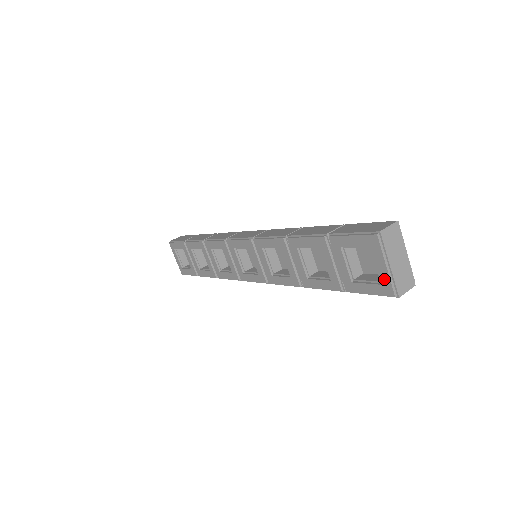
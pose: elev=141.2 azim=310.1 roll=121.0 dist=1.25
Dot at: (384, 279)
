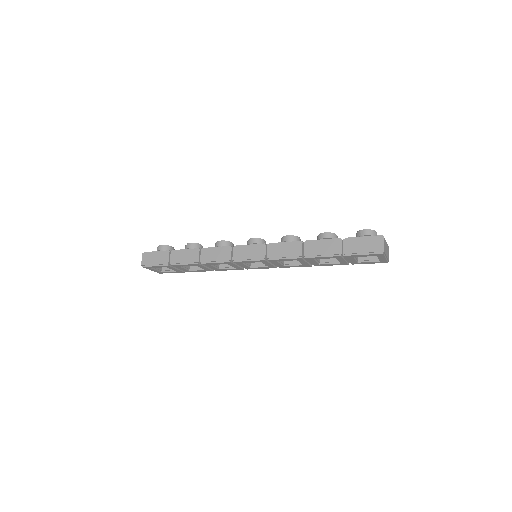
Dot at: (383, 261)
